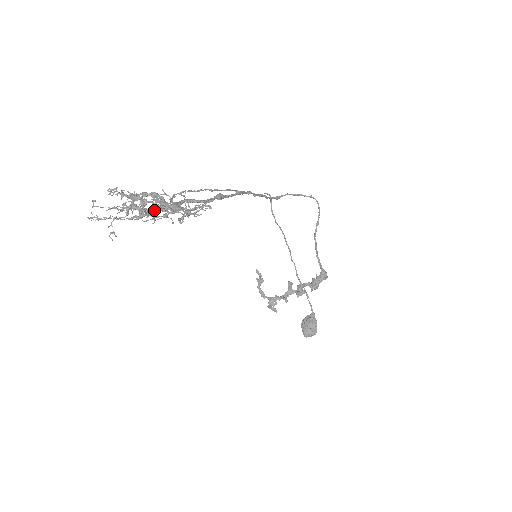
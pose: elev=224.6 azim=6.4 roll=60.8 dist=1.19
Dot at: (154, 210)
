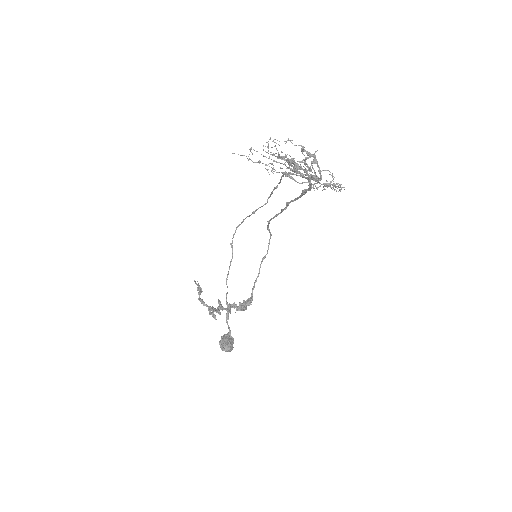
Dot at: (306, 171)
